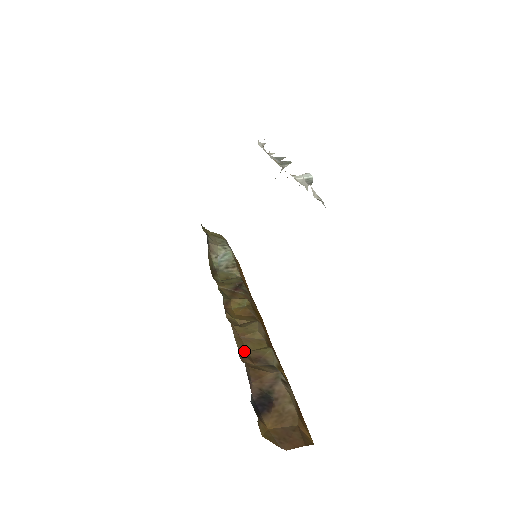
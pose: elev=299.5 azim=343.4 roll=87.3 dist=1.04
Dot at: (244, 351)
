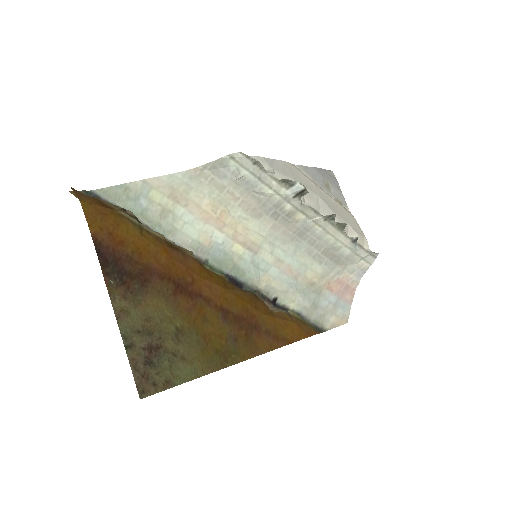
Dot at: occluded
